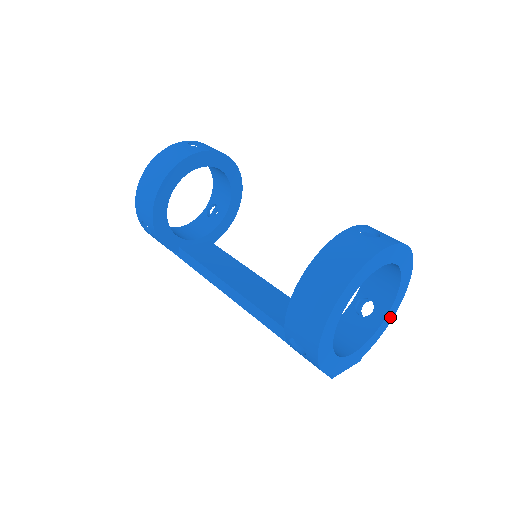
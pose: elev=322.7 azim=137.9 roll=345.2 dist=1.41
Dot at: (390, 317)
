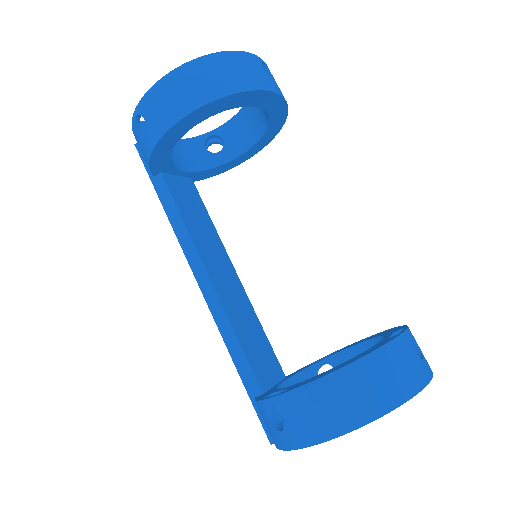
Dot at: occluded
